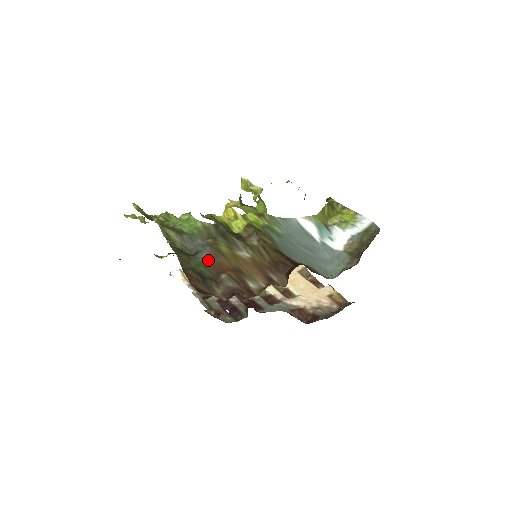
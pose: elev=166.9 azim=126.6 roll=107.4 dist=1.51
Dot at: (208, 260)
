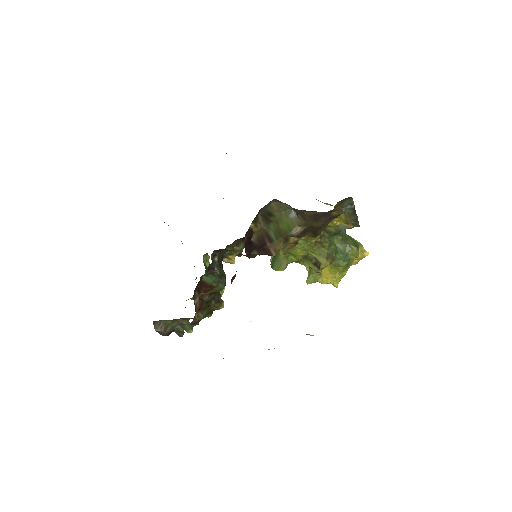
Dot at: occluded
